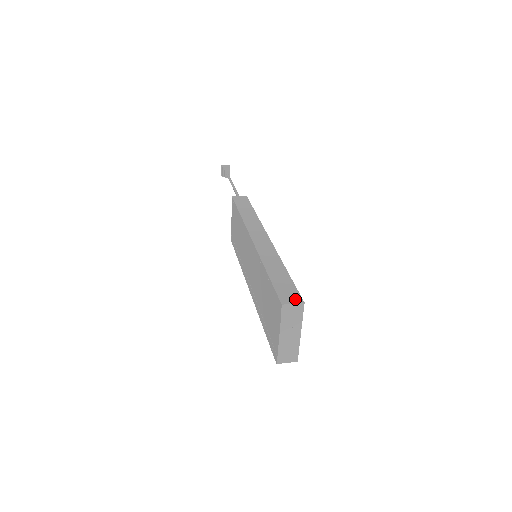
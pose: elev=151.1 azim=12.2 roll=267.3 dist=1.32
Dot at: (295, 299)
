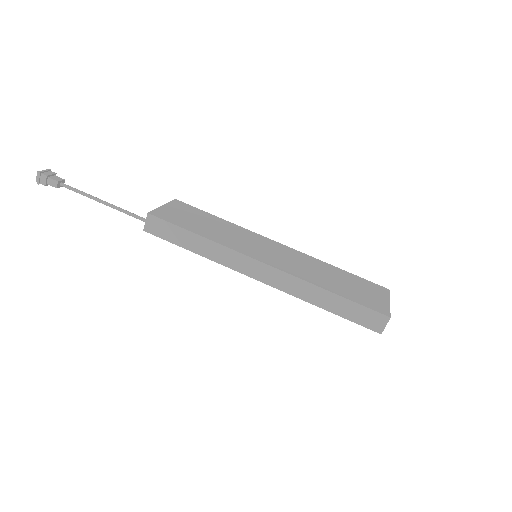
Dot at: (381, 321)
